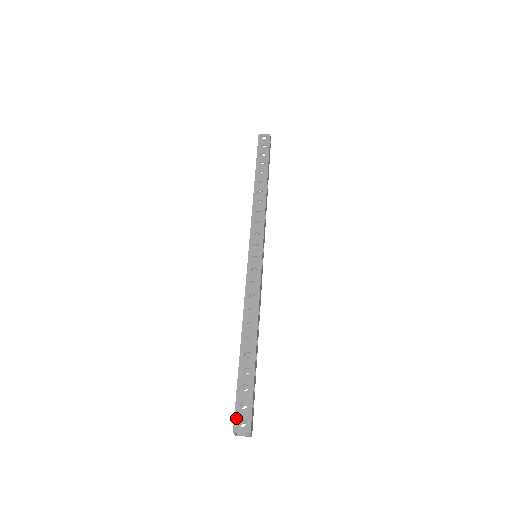
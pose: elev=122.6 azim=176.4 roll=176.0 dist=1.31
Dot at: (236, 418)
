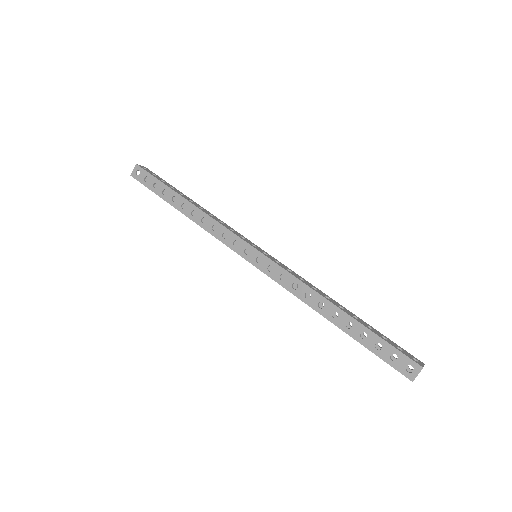
Dot at: (401, 372)
